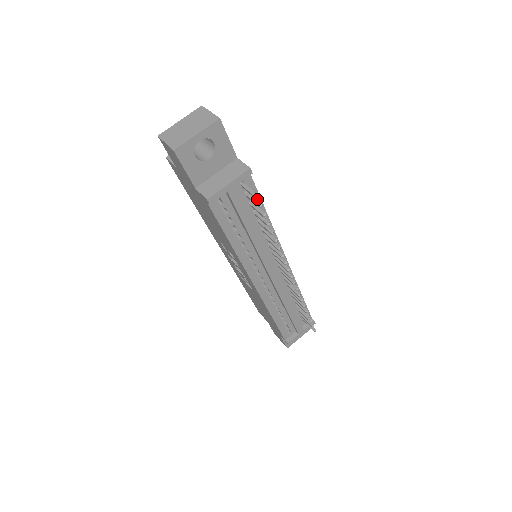
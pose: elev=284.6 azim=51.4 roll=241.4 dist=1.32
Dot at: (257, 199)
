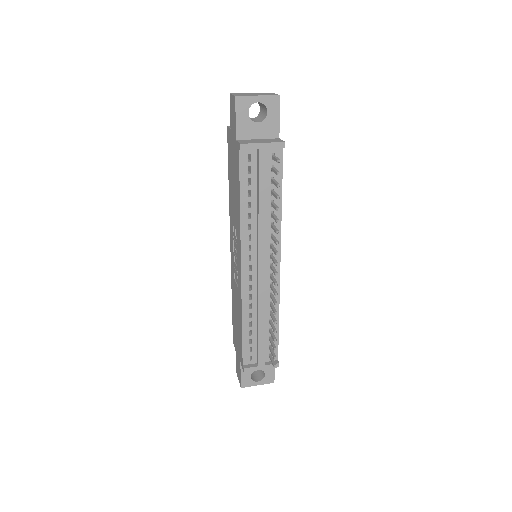
Dot at: (279, 180)
